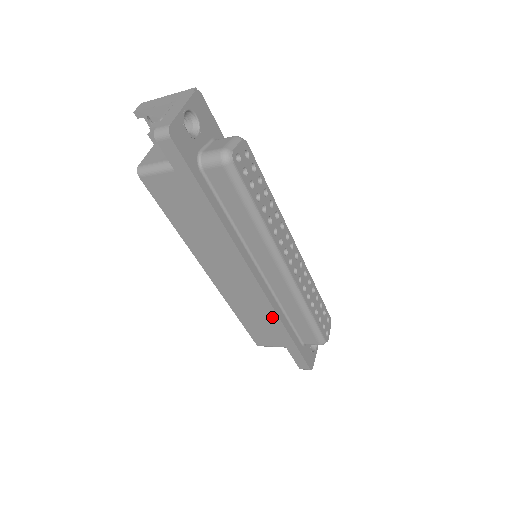
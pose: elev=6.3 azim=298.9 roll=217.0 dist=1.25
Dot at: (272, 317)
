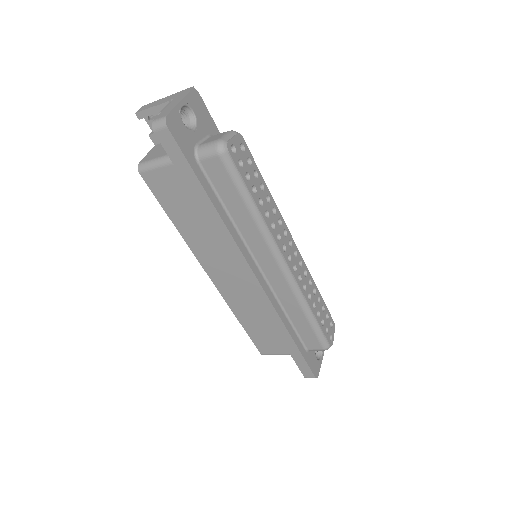
Dot at: (273, 318)
